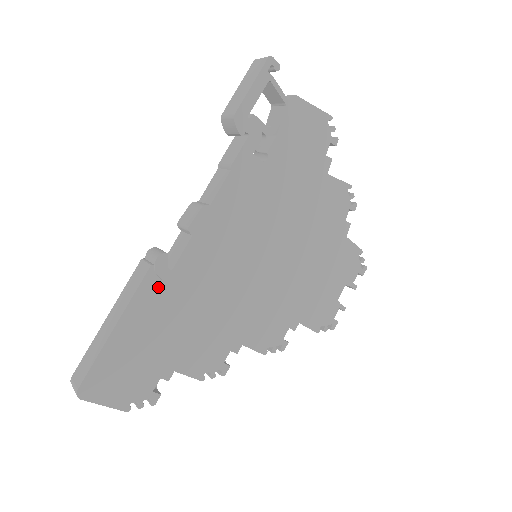
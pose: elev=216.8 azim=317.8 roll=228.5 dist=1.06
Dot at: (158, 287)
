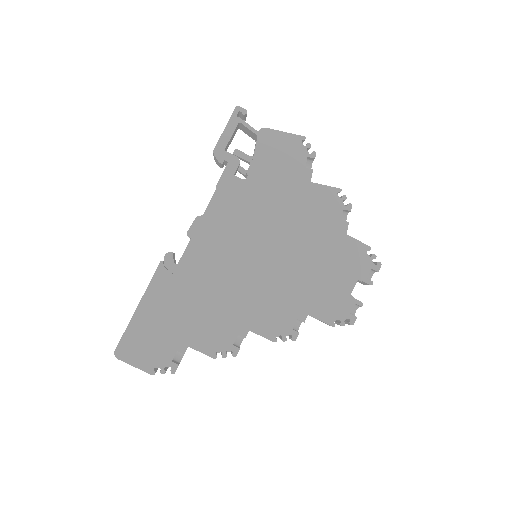
Dot at: (168, 277)
